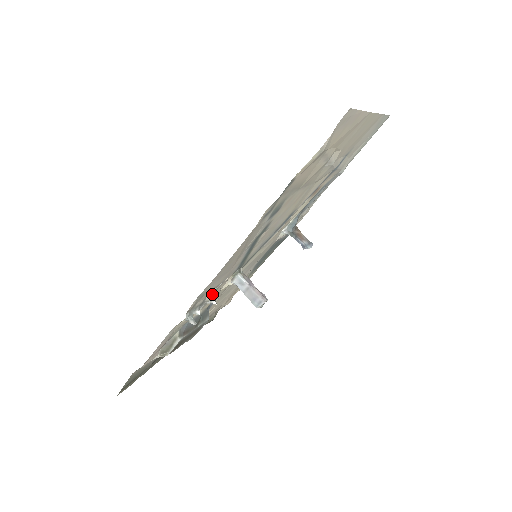
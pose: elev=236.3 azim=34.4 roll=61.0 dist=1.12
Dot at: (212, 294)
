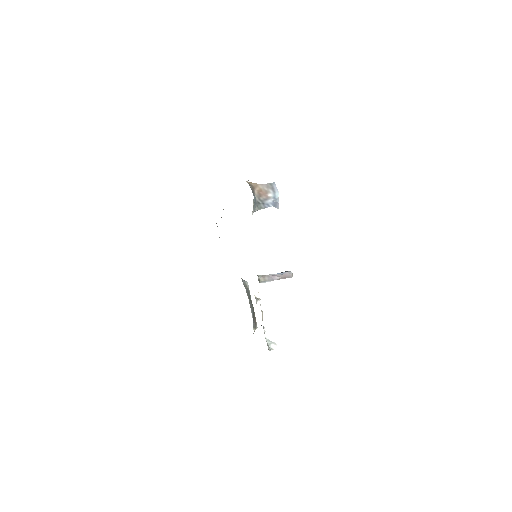
Dot at: (262, 315)
